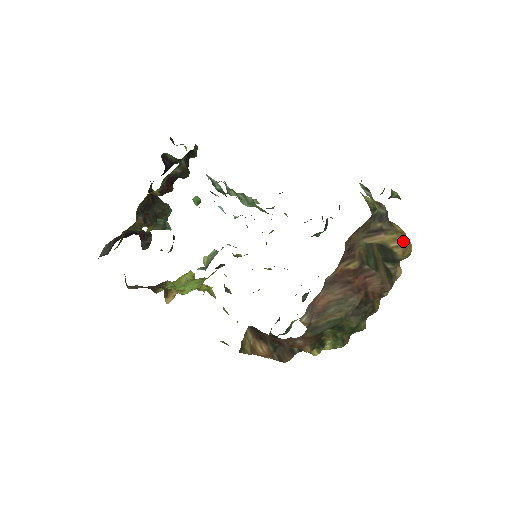
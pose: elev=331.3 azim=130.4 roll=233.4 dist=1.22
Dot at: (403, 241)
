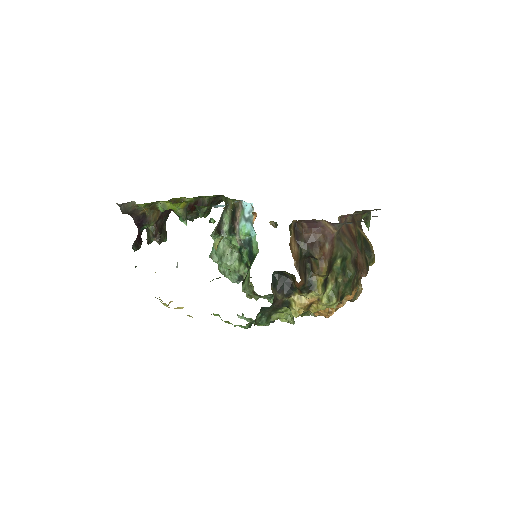
Dot at: occluded
